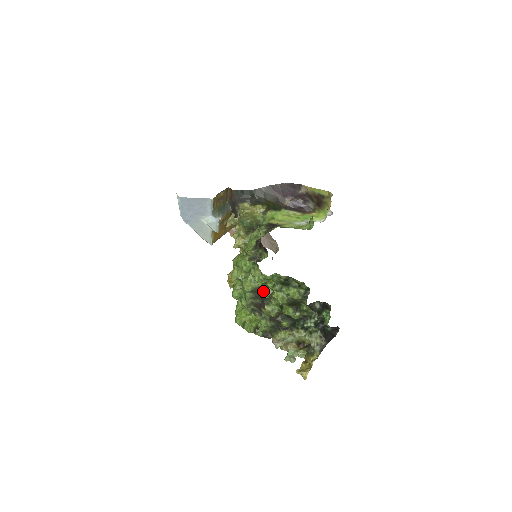
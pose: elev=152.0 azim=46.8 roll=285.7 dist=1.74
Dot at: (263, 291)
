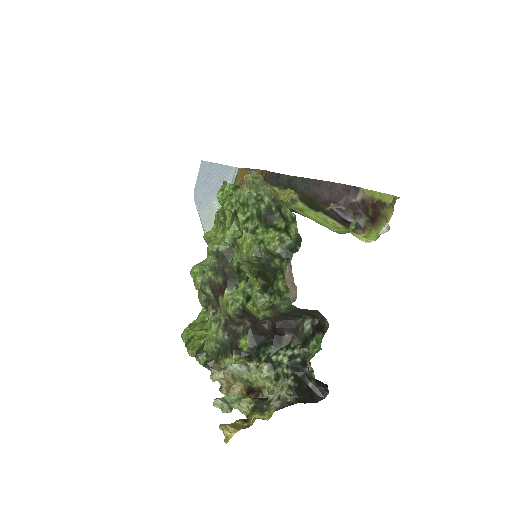
Dot at: (227, 230)
